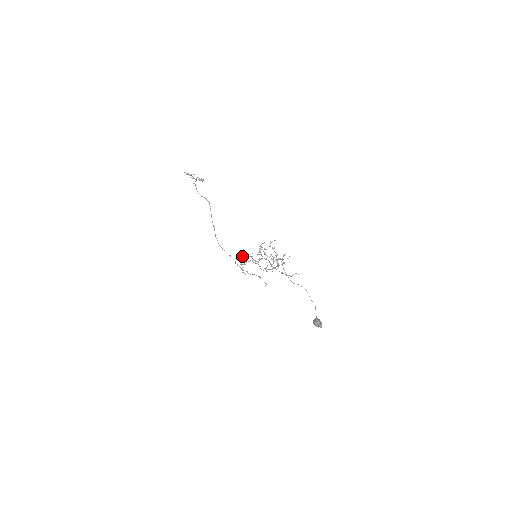
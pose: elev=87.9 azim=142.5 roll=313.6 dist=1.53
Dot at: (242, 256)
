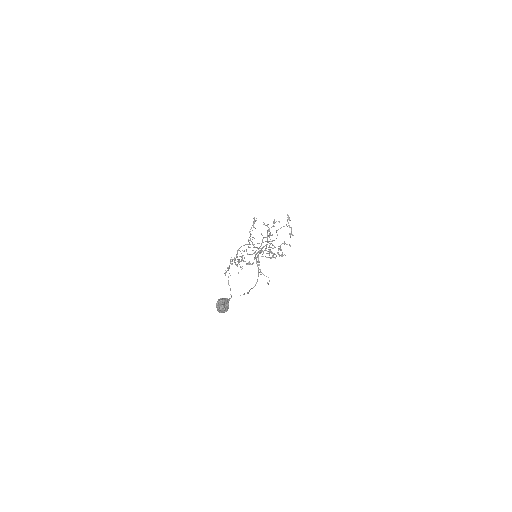
Dot at: occluded
